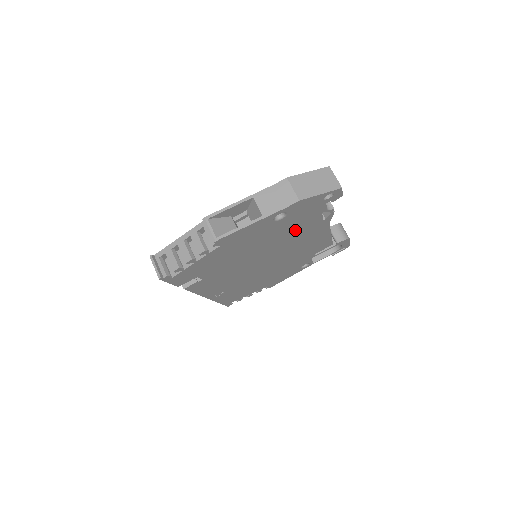
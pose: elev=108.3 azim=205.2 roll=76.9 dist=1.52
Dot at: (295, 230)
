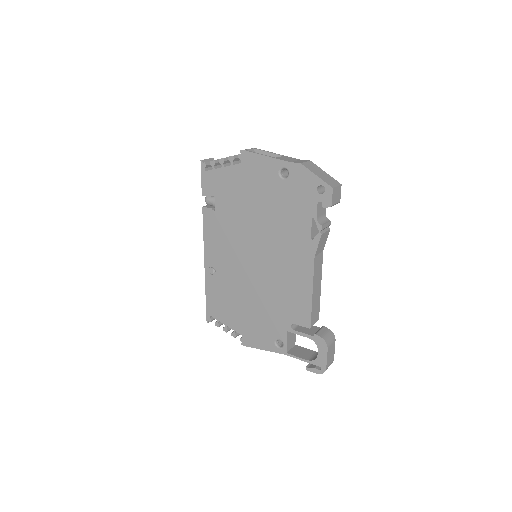
Dot at: (288, 223)
